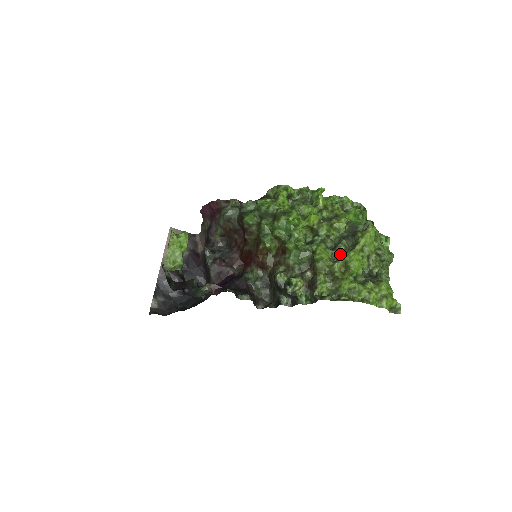
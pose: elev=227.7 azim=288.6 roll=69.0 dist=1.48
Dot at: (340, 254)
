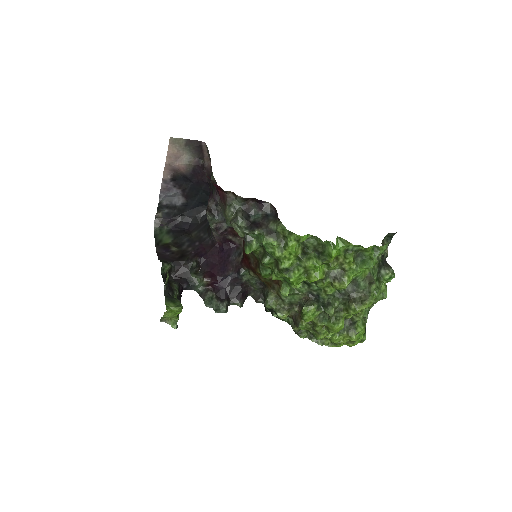
Dot at: (328, 314)
